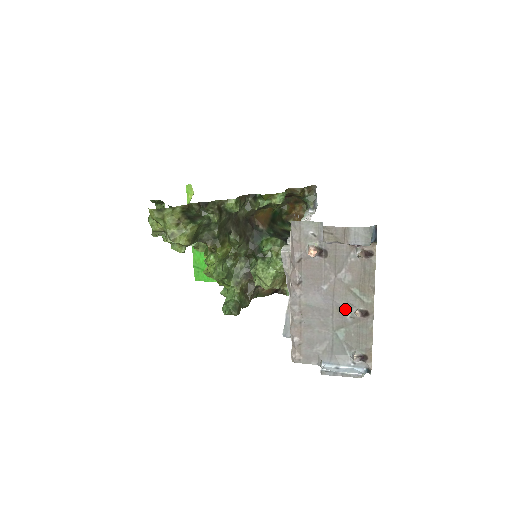
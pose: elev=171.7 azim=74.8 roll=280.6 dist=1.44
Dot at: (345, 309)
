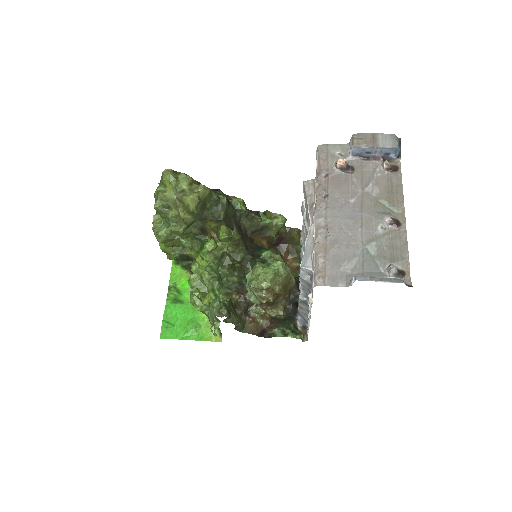
Dot at: (375, 219)
